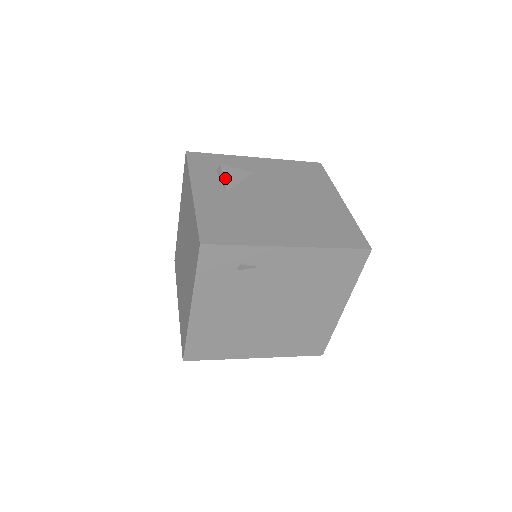
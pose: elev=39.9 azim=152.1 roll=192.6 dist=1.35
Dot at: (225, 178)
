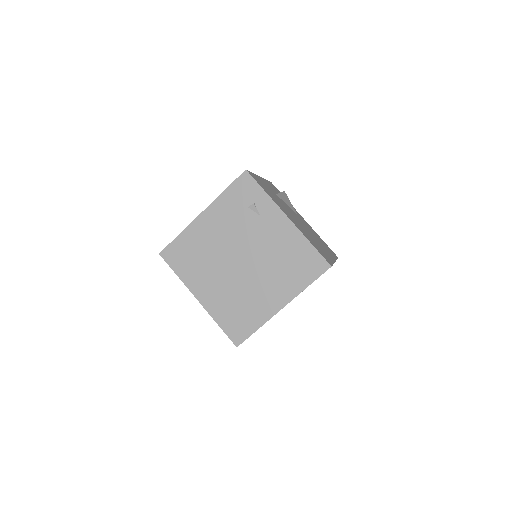
Dot at: (281, 194)
